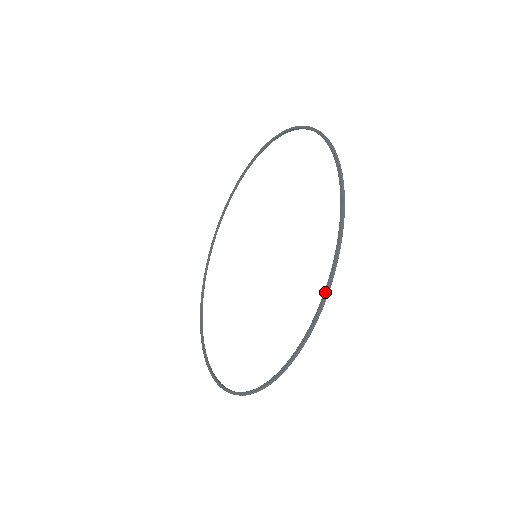
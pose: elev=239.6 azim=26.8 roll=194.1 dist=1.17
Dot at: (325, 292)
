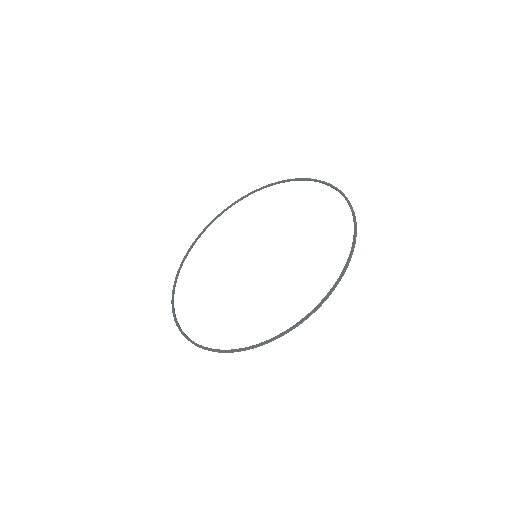
Dot at: (261, 344)
